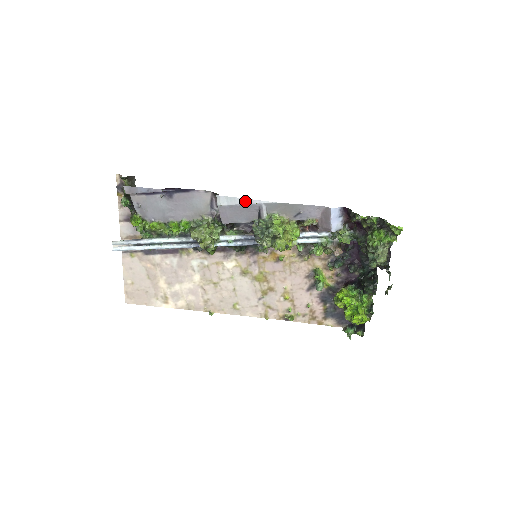
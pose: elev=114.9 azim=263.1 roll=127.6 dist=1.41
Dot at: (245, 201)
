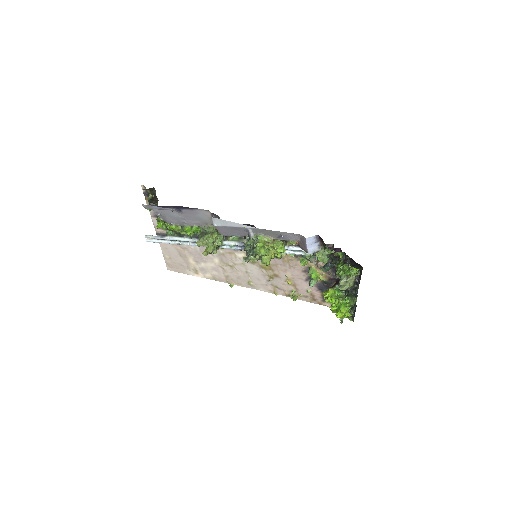
Dot at: (234, 224)
